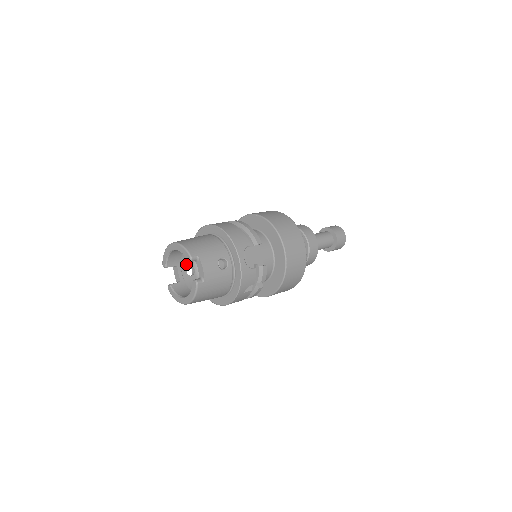
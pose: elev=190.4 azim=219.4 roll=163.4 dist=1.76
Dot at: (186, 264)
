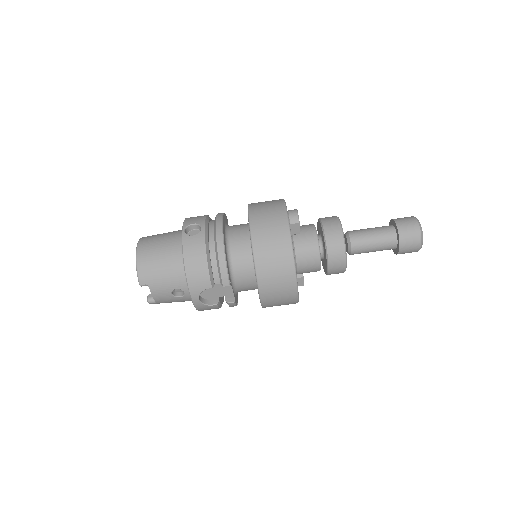
Dot at: occluded
